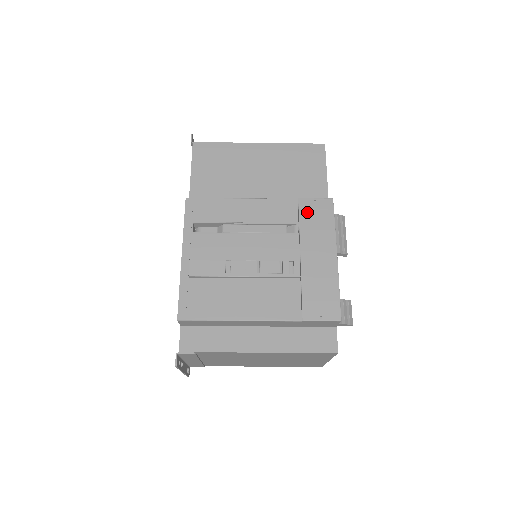
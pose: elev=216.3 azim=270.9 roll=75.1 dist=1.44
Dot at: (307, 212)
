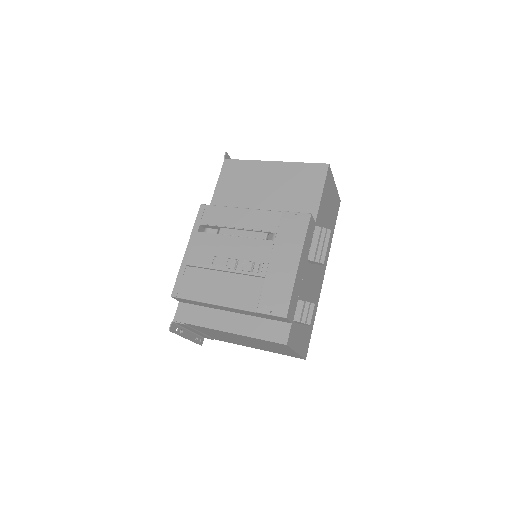
Dot at: (286, 224)
